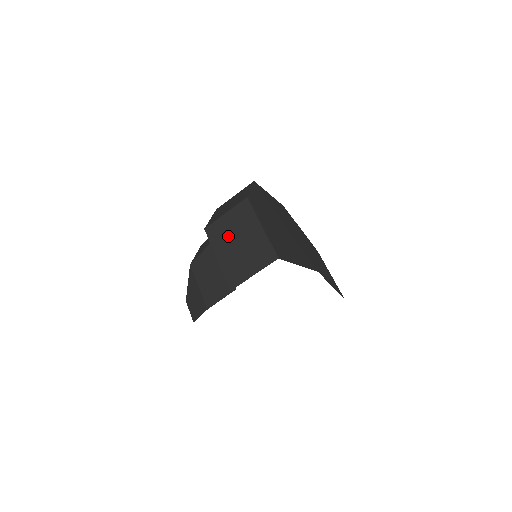
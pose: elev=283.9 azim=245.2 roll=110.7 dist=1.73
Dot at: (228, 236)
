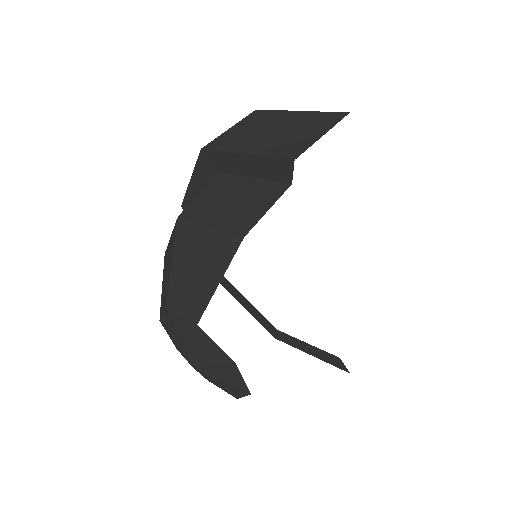
Dot at: (249, 135)
